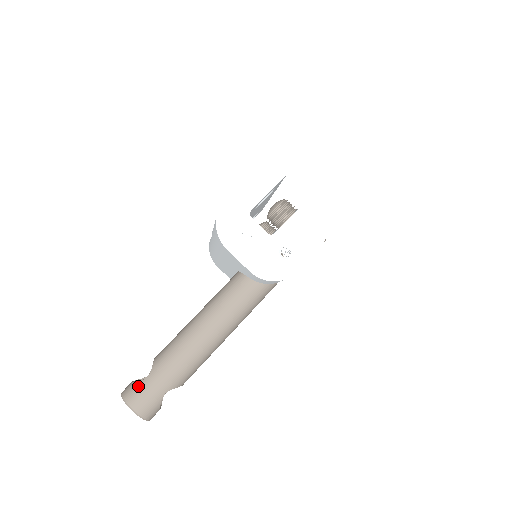
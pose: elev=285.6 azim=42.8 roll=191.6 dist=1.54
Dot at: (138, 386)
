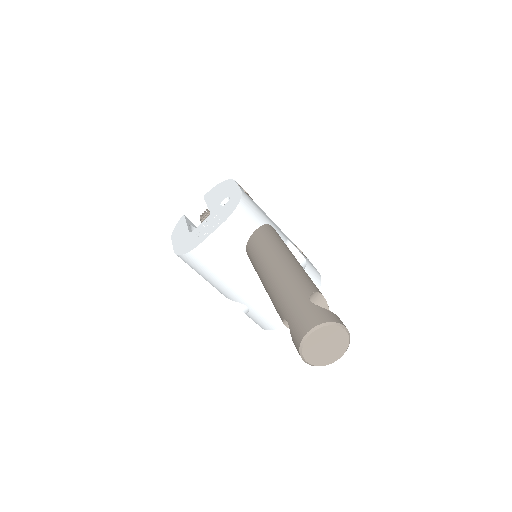
Dot at: (292, 331)
